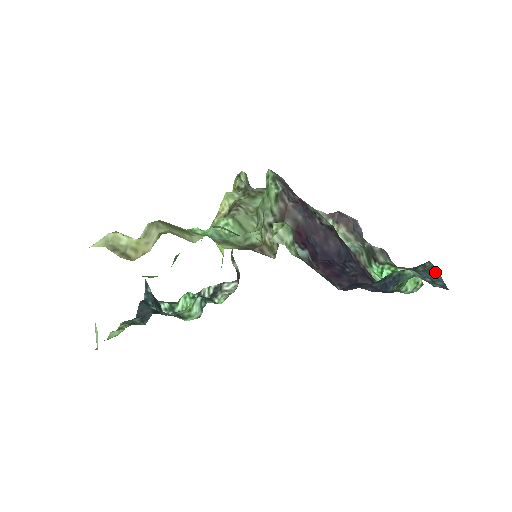
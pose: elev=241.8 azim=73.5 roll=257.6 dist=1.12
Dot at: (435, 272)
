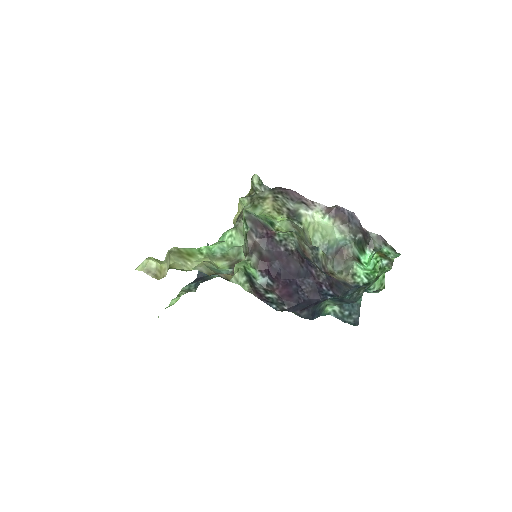
Dot at: (358, 304)
